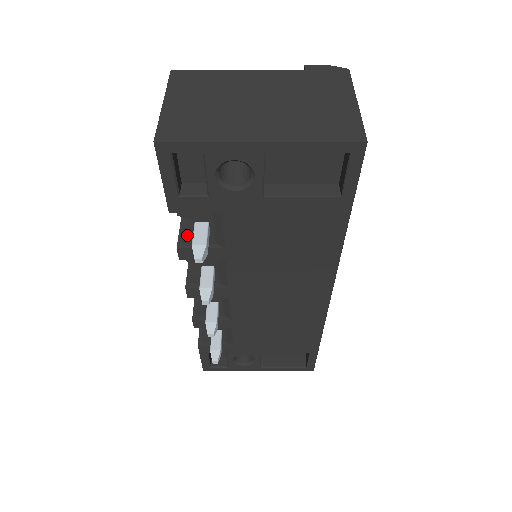
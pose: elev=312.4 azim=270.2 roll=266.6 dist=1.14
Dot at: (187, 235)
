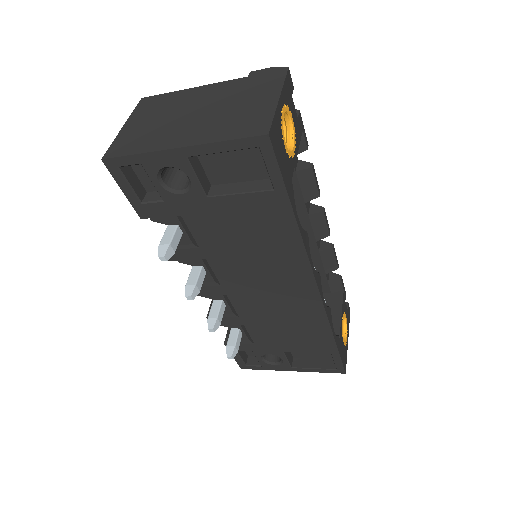
Dot at: occluded
